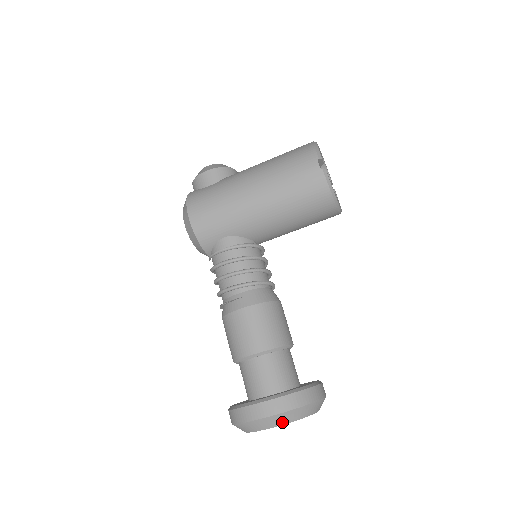
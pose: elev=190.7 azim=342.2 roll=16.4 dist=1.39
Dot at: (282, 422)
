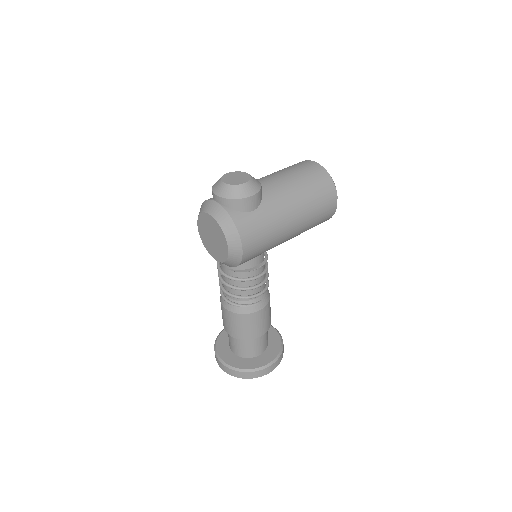
Dot at: occluded
